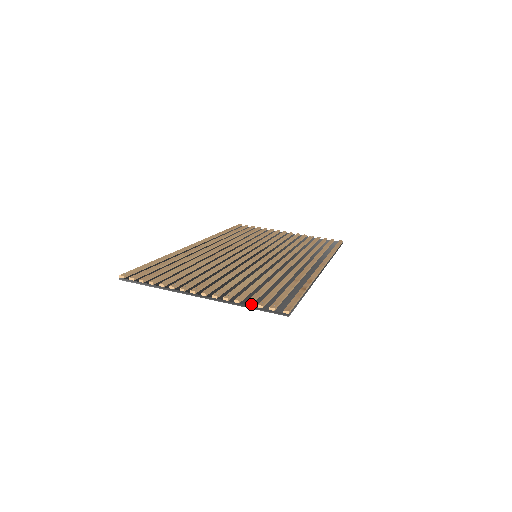
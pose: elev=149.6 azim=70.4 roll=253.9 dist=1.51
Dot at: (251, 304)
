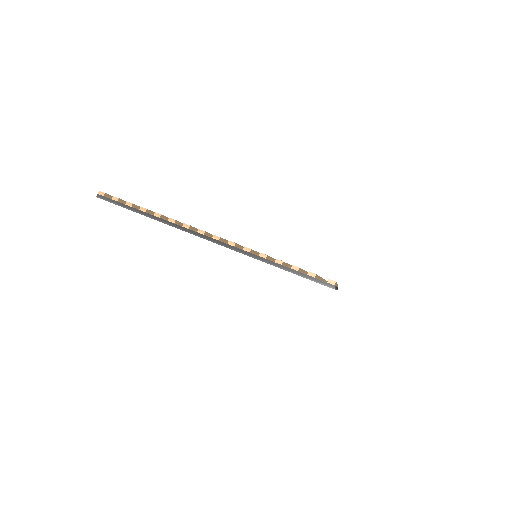
Dot at: (282, 263)
